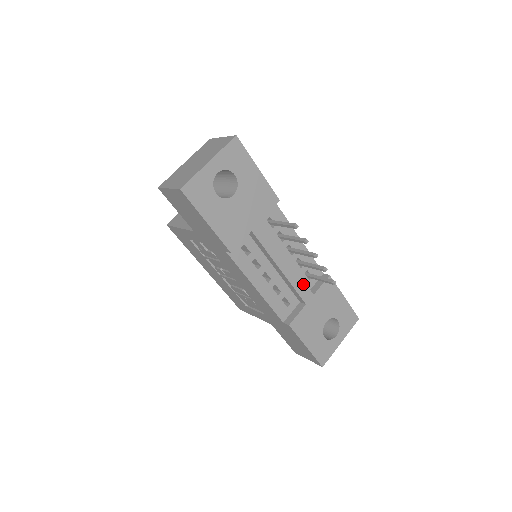
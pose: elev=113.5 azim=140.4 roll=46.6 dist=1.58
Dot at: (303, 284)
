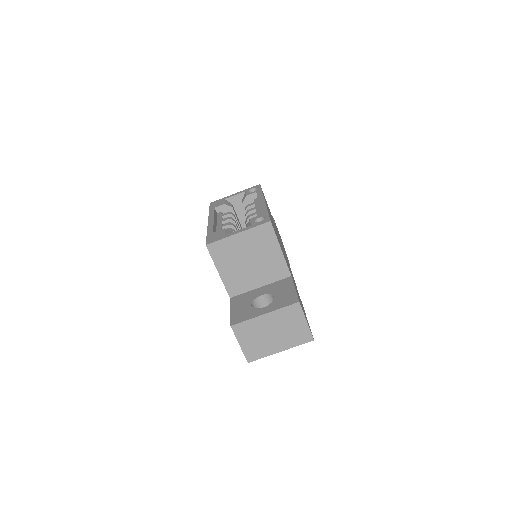
Dot at: occluded
